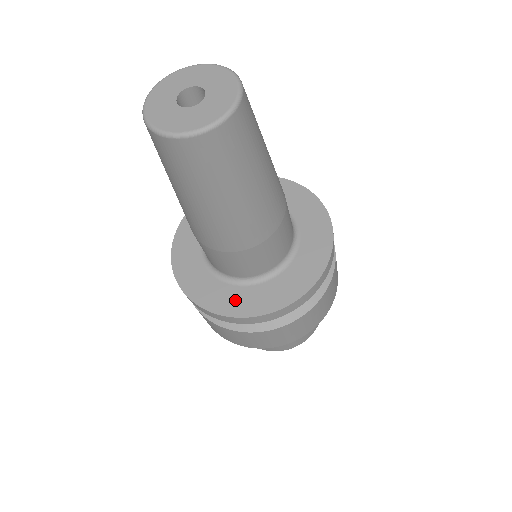
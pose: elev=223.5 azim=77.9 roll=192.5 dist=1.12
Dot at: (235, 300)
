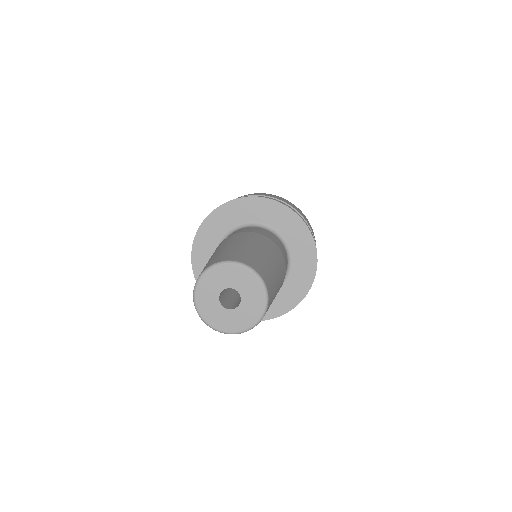
Dot at: occluded
